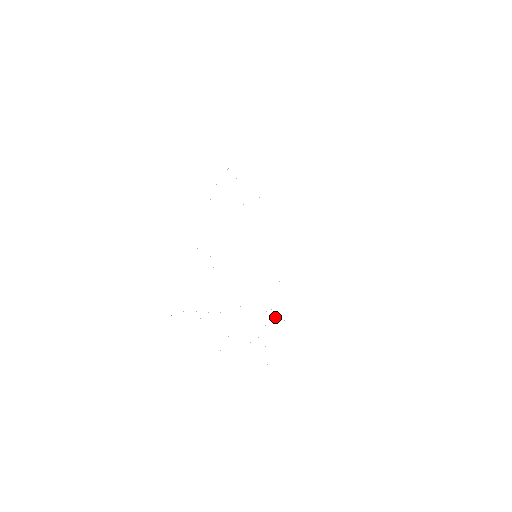
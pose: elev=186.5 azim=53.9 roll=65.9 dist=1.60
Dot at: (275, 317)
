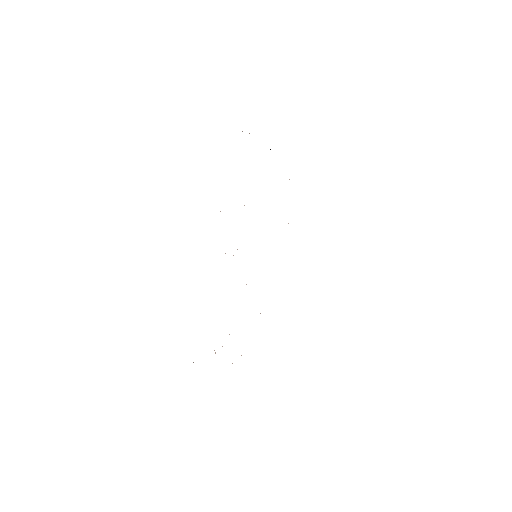
Dot at: occluded
